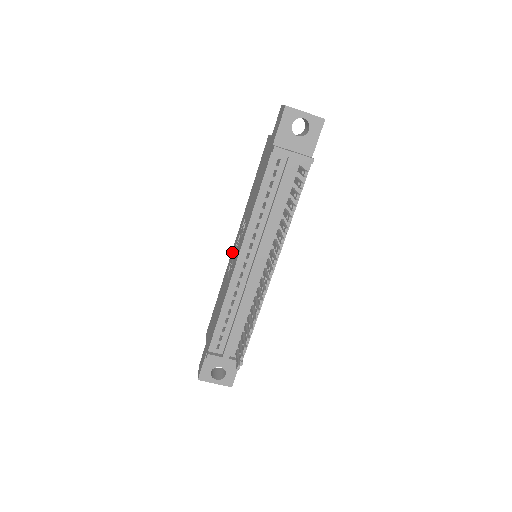
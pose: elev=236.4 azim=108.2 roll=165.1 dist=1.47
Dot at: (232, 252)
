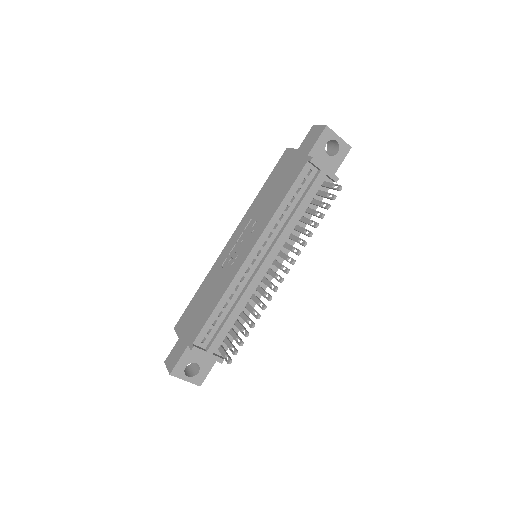
Dot at: (226, 249)
